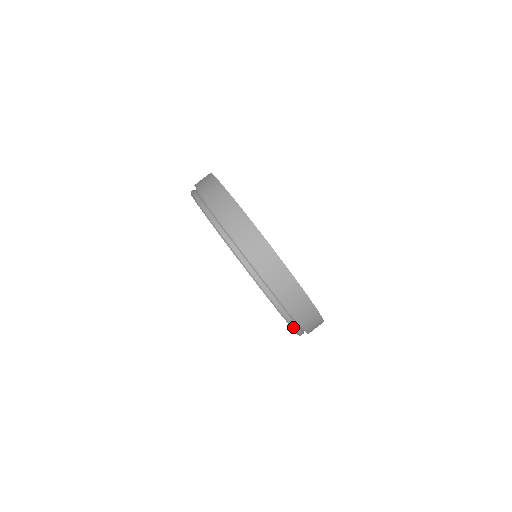
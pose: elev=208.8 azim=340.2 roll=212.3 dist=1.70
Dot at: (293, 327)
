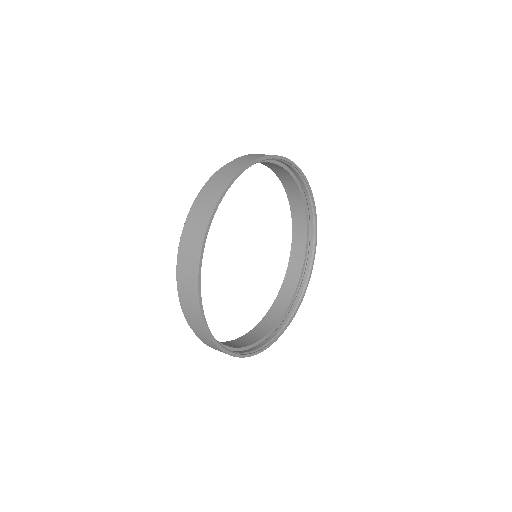
Dot at: occluded
